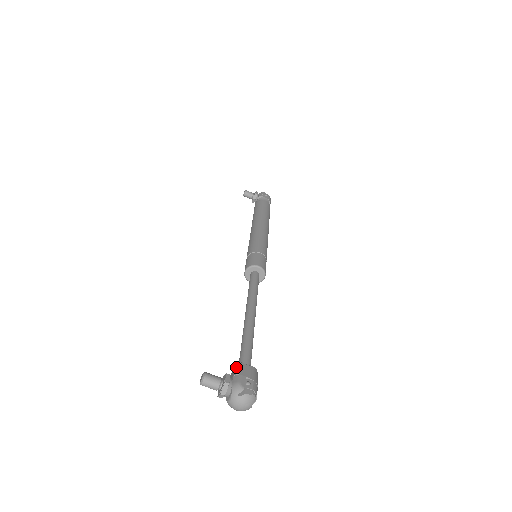
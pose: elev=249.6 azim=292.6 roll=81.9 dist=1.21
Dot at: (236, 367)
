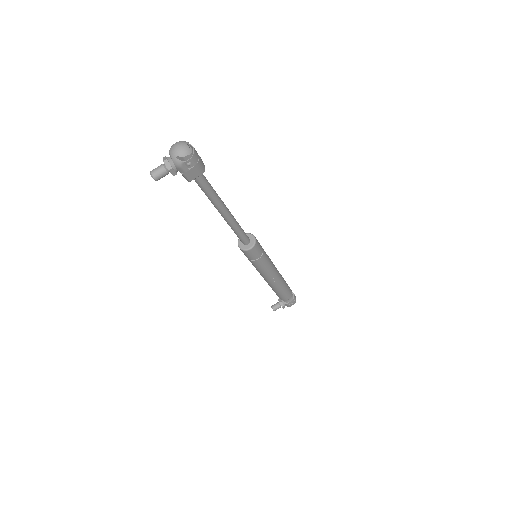
Dot at: occluded
